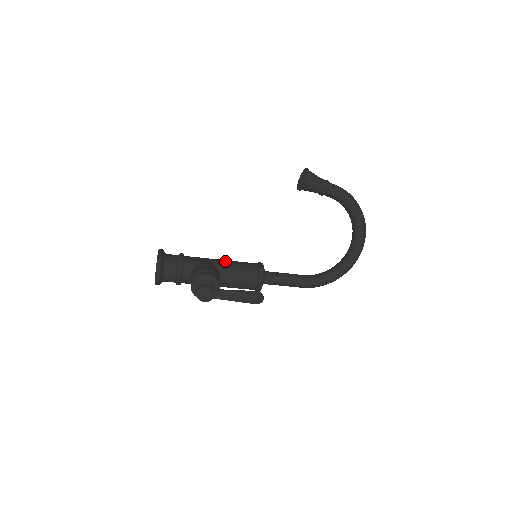
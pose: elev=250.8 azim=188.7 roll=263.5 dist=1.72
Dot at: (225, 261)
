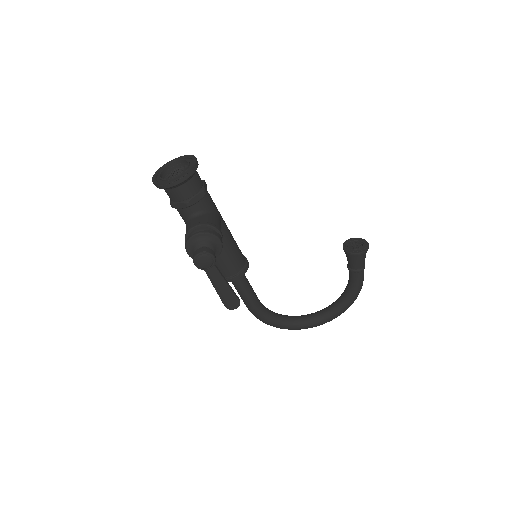
Dot at: (229, 231)
